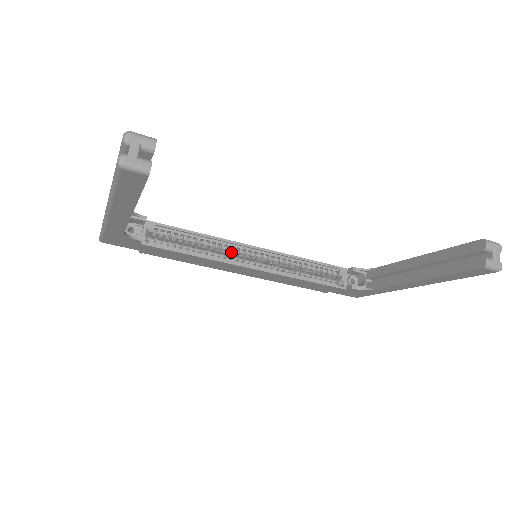
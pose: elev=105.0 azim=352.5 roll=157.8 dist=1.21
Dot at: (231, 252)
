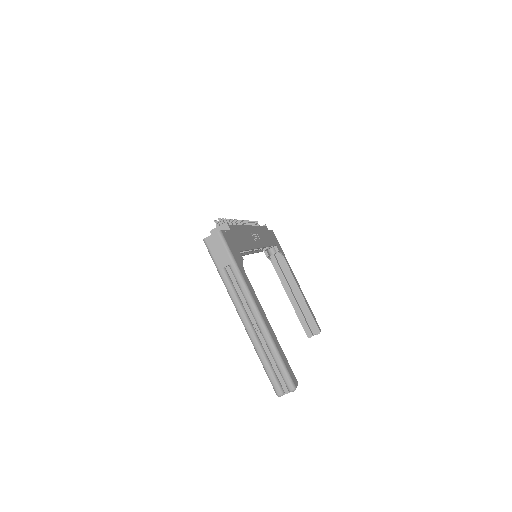
Dot at: occluded
